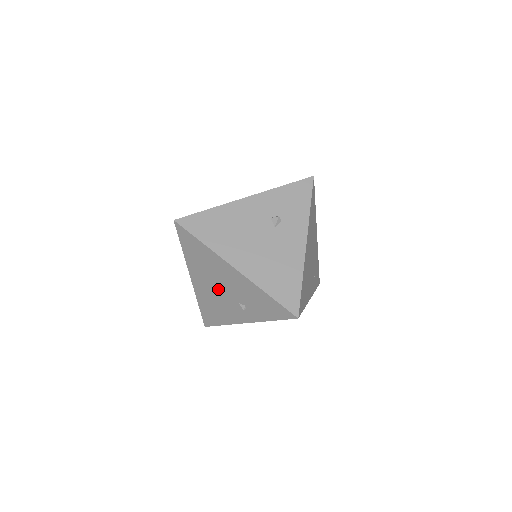
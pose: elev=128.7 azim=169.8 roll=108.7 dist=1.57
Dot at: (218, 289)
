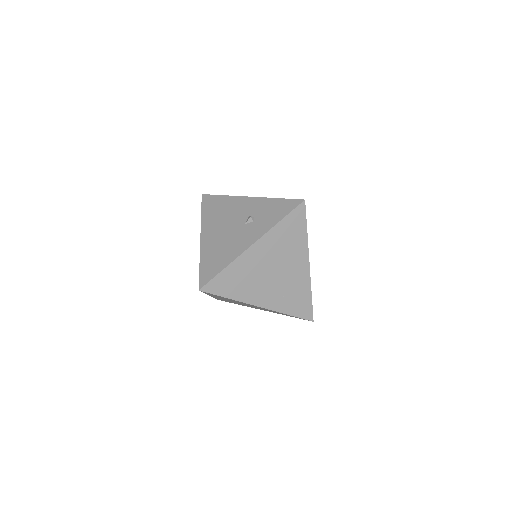
Dot at: occluded
